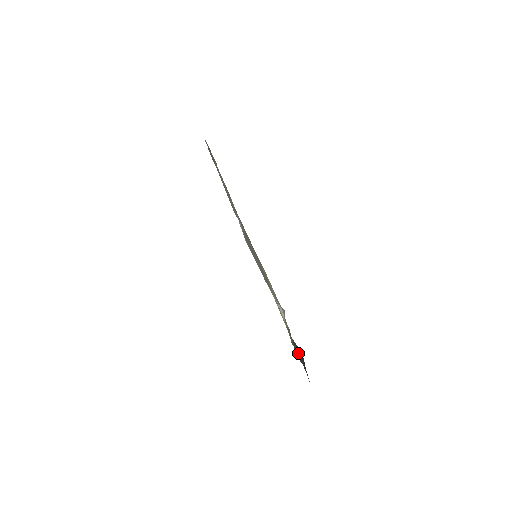
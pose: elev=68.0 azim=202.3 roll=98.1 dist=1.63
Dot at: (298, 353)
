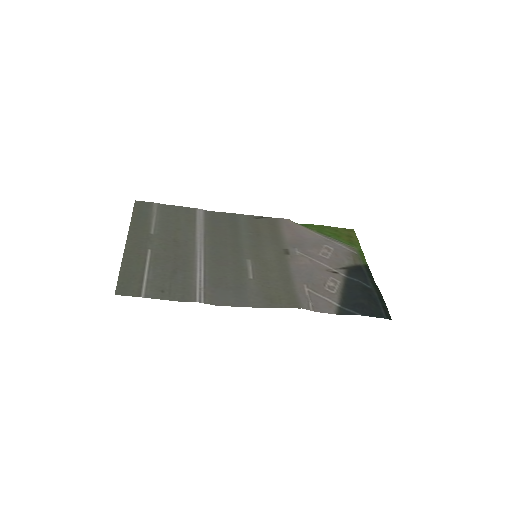
Dot at: (368, 285)
